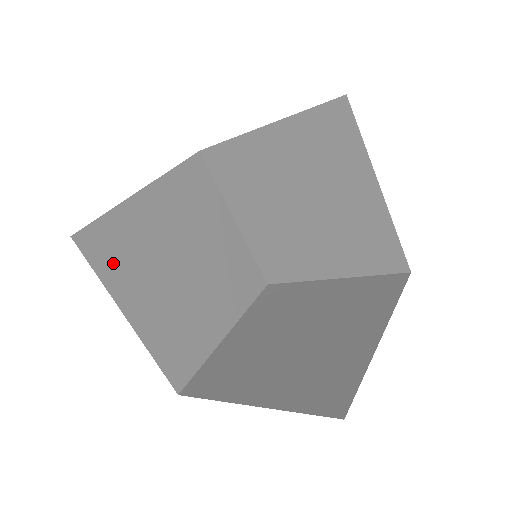
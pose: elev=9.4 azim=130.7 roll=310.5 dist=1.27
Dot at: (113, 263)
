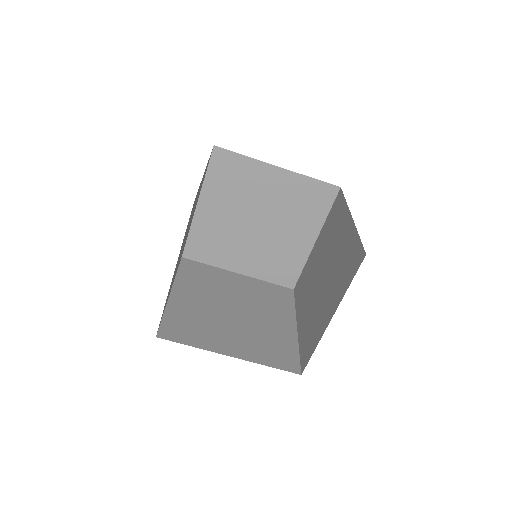
Dot at: (190, 275)
